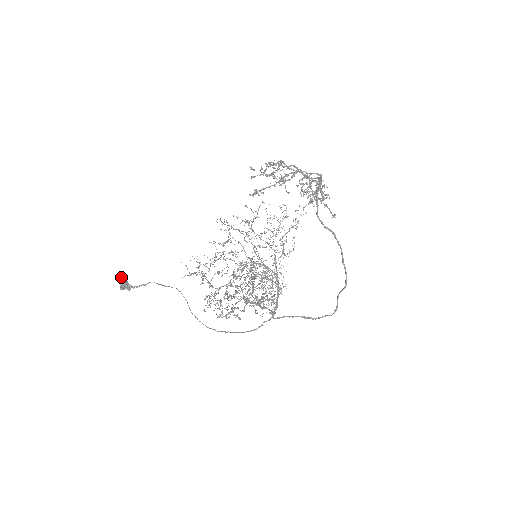
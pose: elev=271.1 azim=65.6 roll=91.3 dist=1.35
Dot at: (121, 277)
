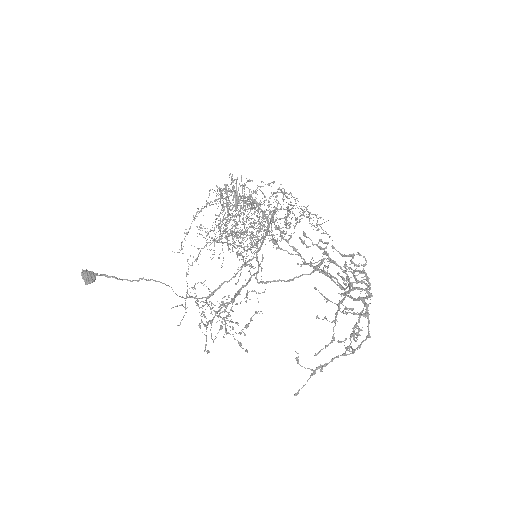
Dot at: (88, 282)
